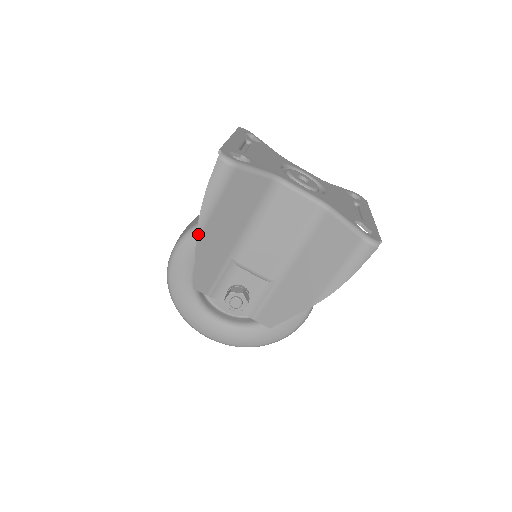
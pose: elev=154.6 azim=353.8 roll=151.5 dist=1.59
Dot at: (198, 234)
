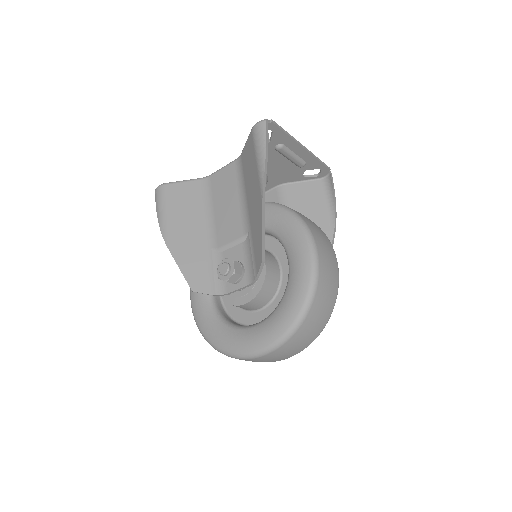
Dot at: (166, 241)
